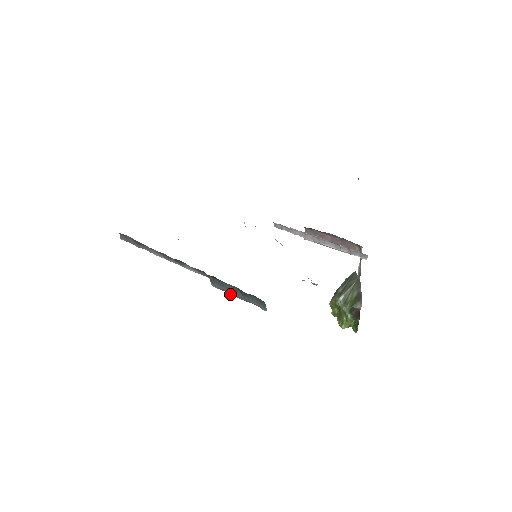
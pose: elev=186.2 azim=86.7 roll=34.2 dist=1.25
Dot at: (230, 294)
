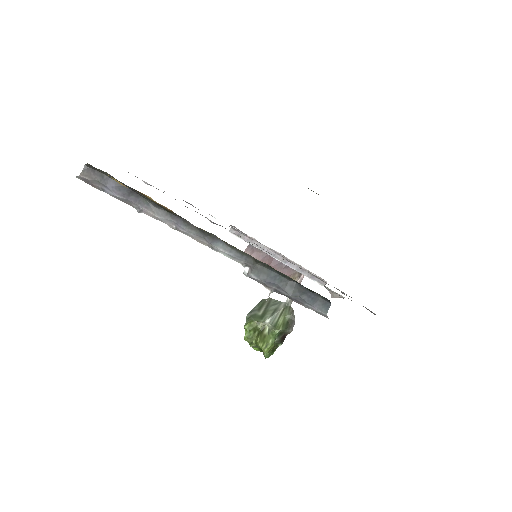
Dot at: (271, 290)
